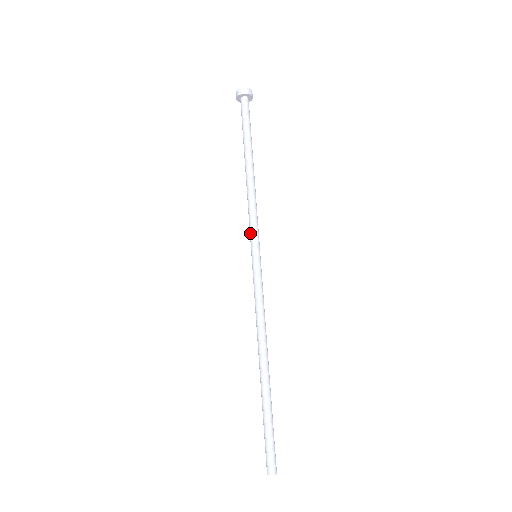
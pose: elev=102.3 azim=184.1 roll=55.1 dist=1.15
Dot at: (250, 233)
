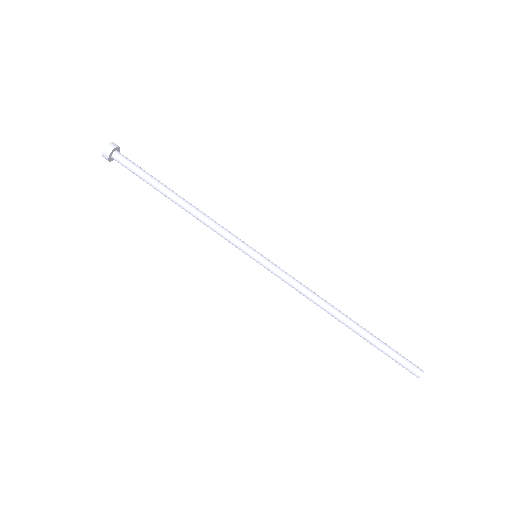
Dot at: occluded
